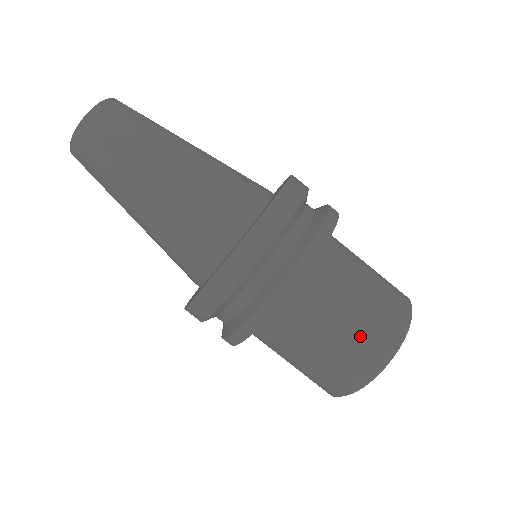
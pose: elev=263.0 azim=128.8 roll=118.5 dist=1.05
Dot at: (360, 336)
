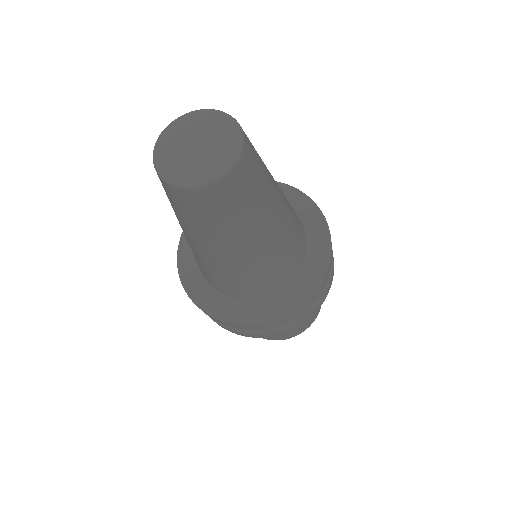
Dot at: occluded
